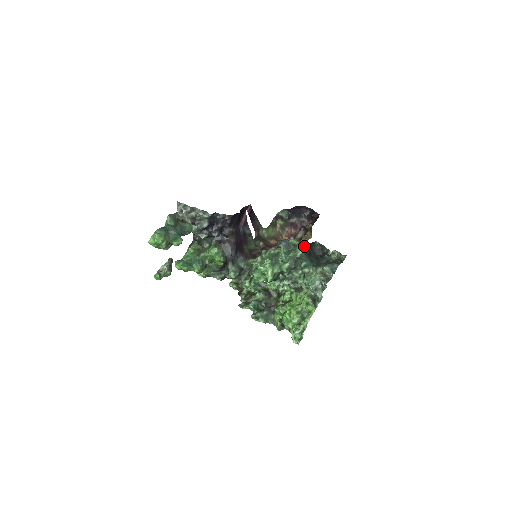
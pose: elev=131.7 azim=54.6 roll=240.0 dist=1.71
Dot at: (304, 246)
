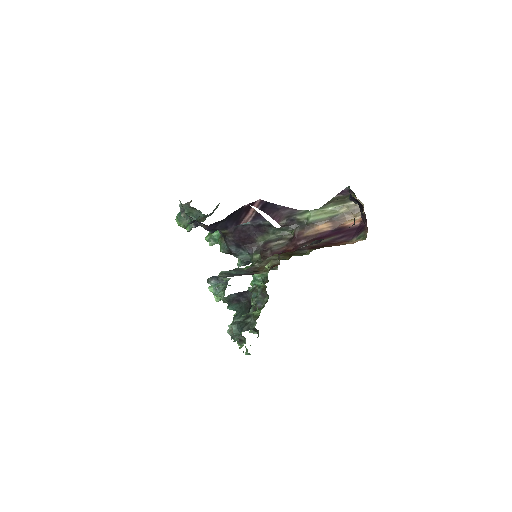
Dot at: occluded
